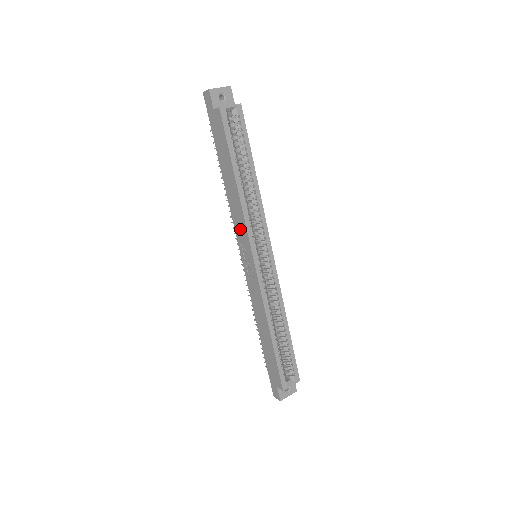
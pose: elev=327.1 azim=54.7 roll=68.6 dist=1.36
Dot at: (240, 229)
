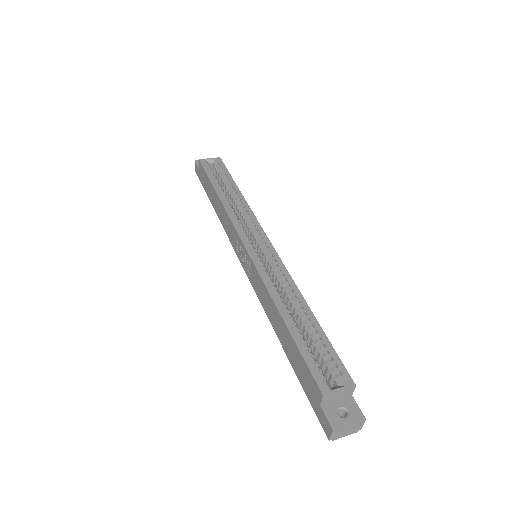
Dot at: (231, 234)
